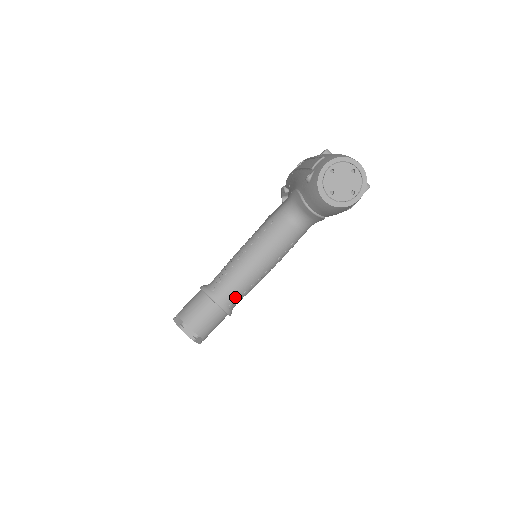
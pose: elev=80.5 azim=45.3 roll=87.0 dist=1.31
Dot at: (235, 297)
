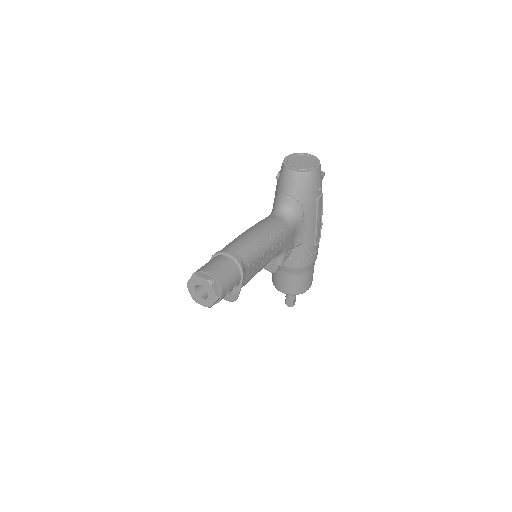
Dot at: (243, 252)
